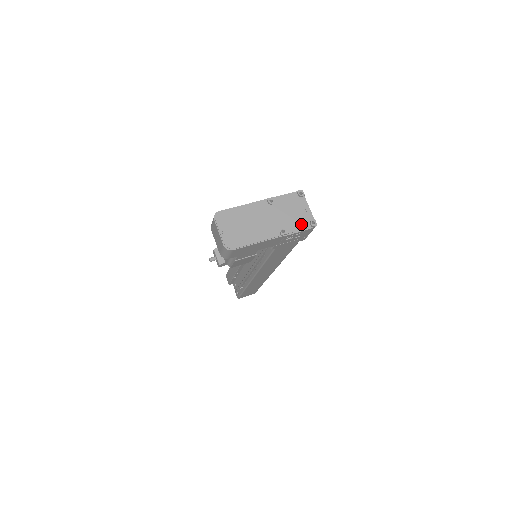
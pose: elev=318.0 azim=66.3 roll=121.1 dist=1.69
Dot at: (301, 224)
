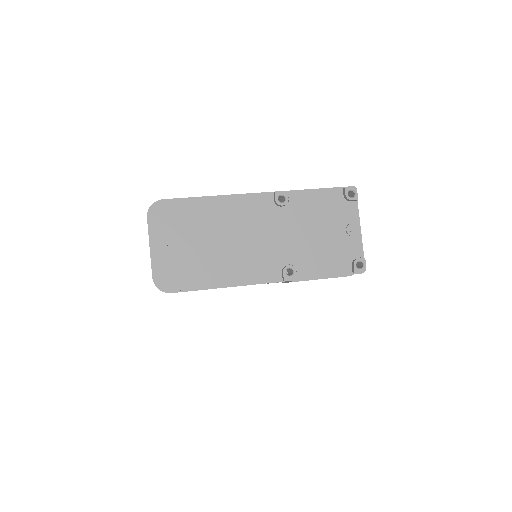
Dot at: (333, 262)
